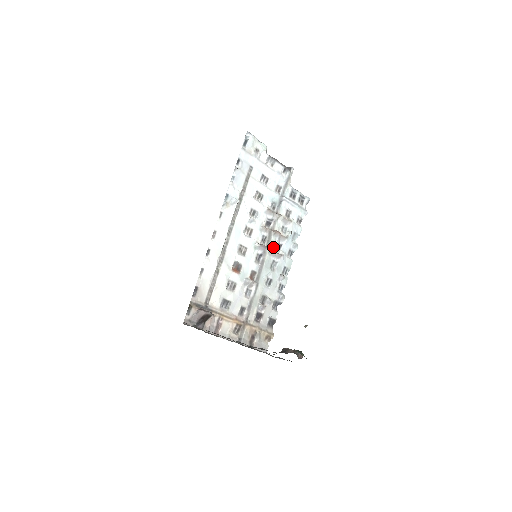
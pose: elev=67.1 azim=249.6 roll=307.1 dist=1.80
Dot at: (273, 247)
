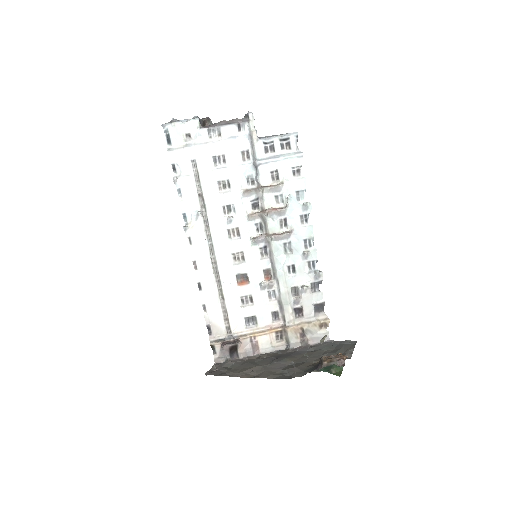
Dot at: (275, 229)
